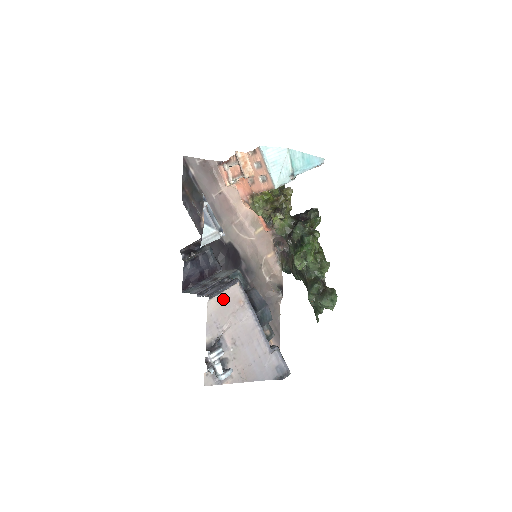
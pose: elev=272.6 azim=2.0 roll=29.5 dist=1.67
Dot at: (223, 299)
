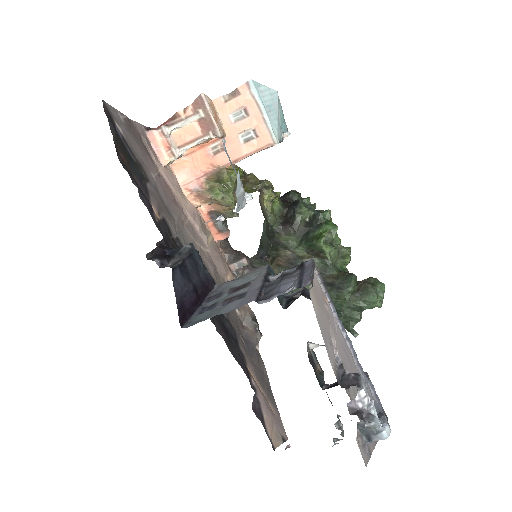
Dot at: (315, 292)
